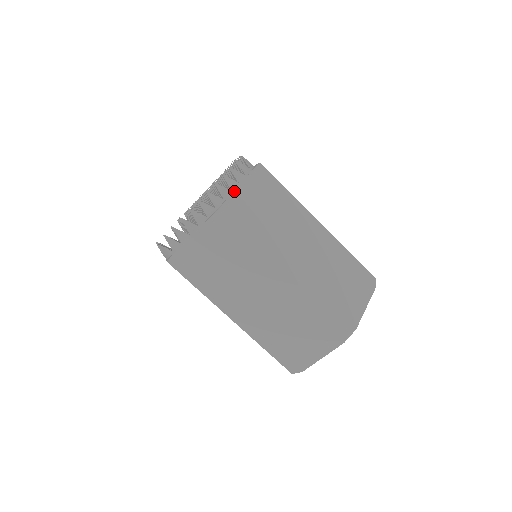
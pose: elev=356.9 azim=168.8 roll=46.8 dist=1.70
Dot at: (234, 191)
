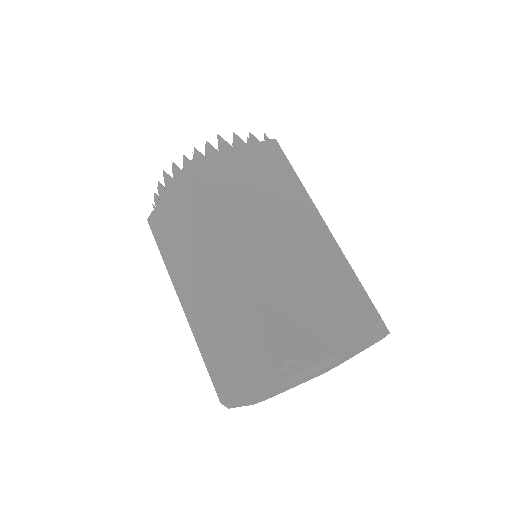
Dot at: (221, 152)
